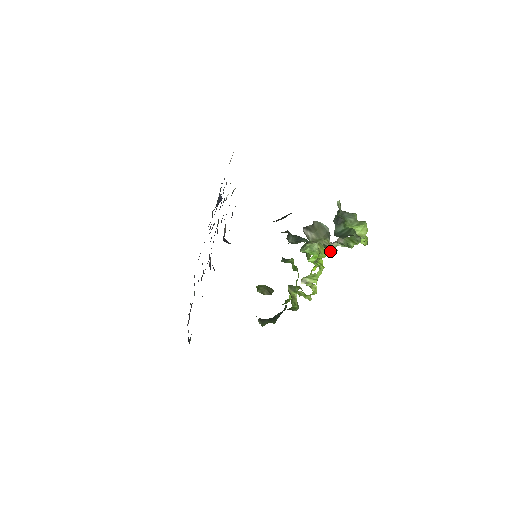
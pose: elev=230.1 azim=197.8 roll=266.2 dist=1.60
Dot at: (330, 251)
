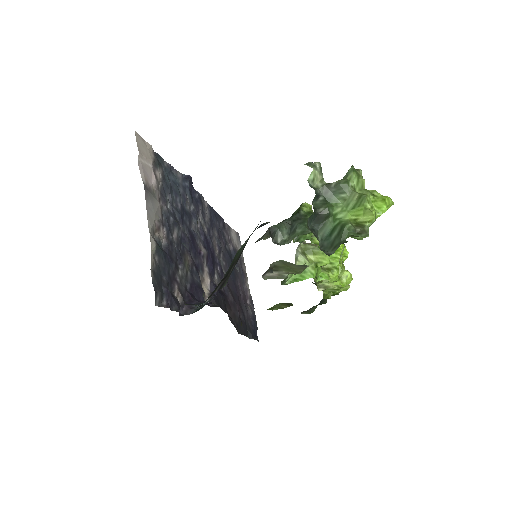
Dot at: occluded
